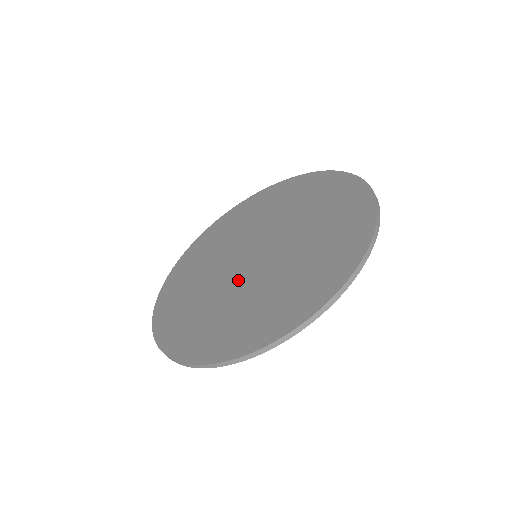
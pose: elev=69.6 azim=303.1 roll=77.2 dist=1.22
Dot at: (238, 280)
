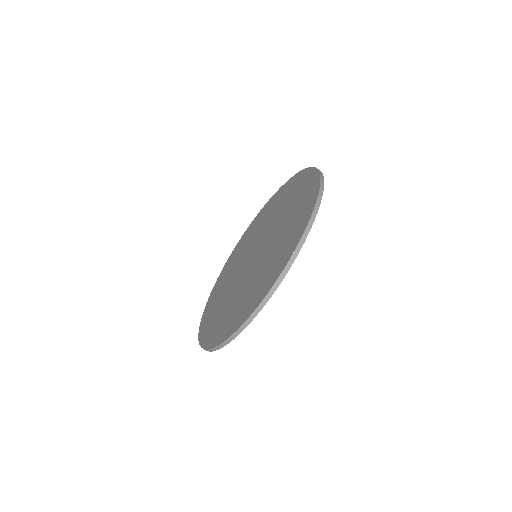
Dot at: (238, 277)
